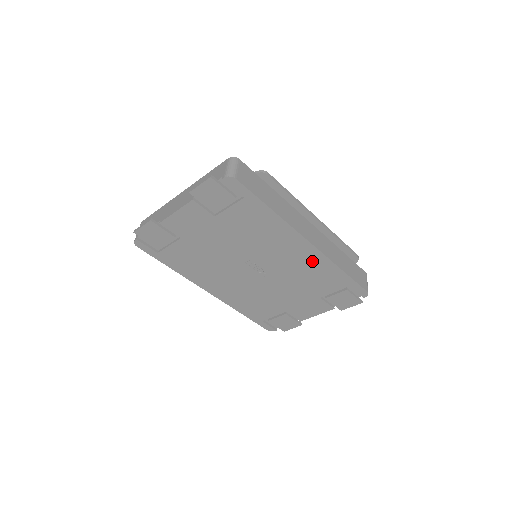
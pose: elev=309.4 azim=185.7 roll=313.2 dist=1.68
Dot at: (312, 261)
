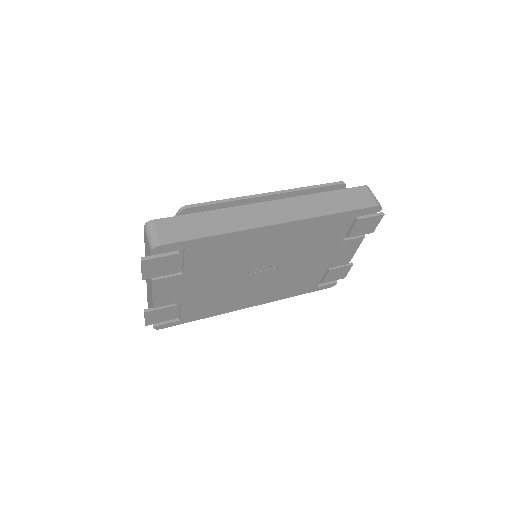
Dot at: (299, 230)
